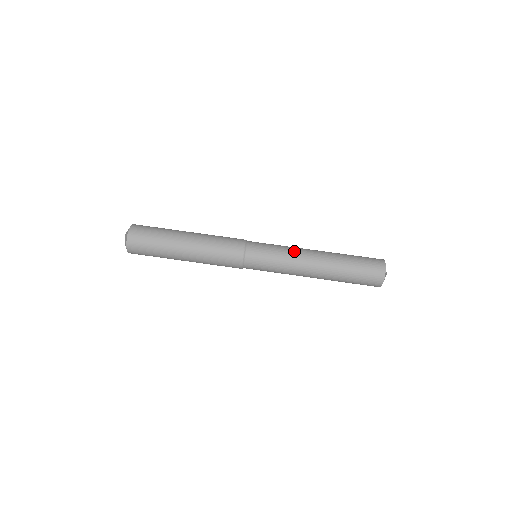
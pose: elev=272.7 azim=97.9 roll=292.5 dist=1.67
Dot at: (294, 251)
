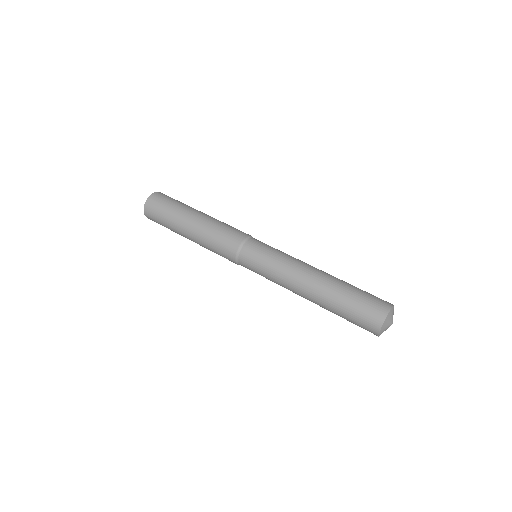
Dot at: (295, 258)
